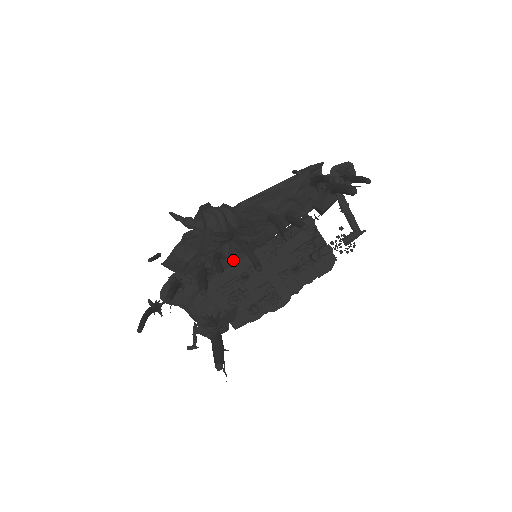
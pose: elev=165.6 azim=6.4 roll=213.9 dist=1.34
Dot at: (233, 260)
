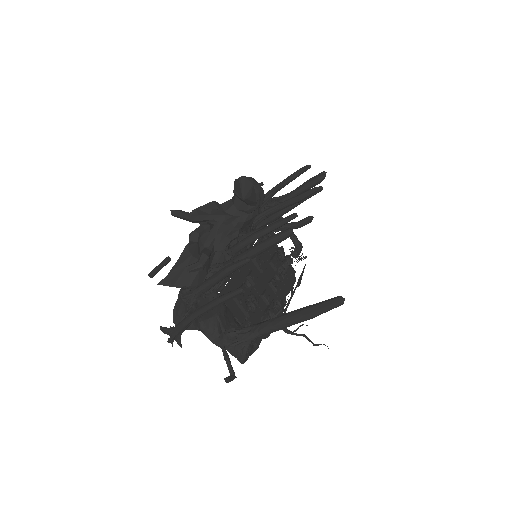
Dot at: occluded
